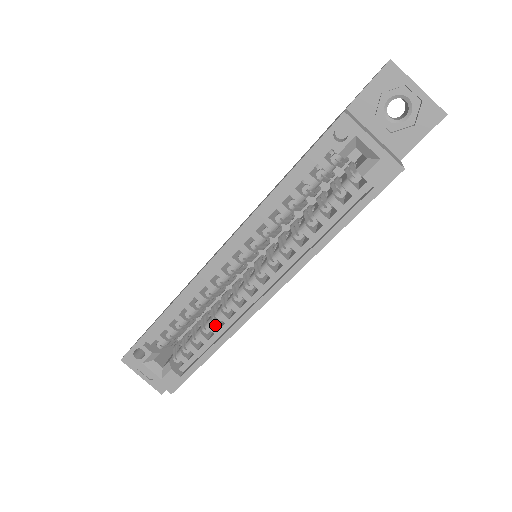
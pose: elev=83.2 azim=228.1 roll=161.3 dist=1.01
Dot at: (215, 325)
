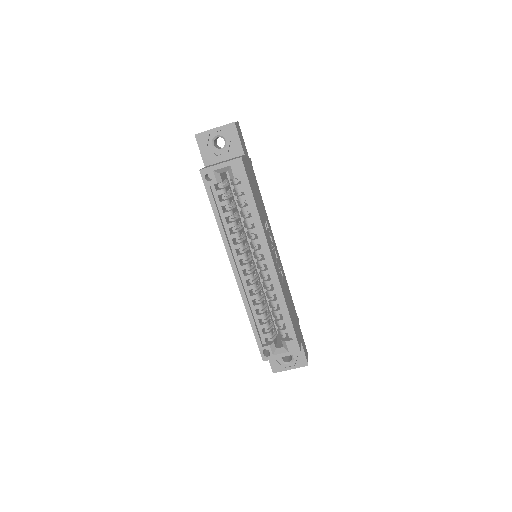
Dot at: (274, 300)
